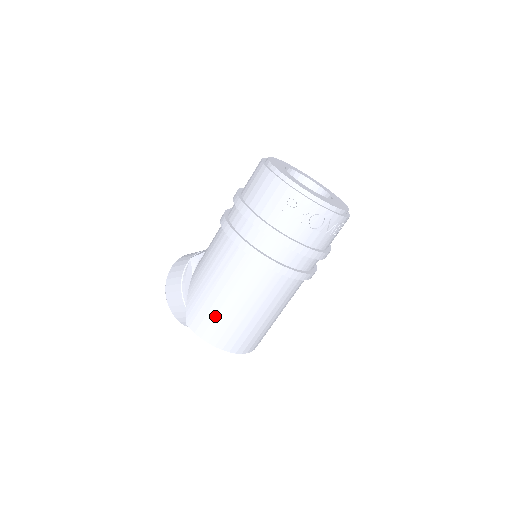
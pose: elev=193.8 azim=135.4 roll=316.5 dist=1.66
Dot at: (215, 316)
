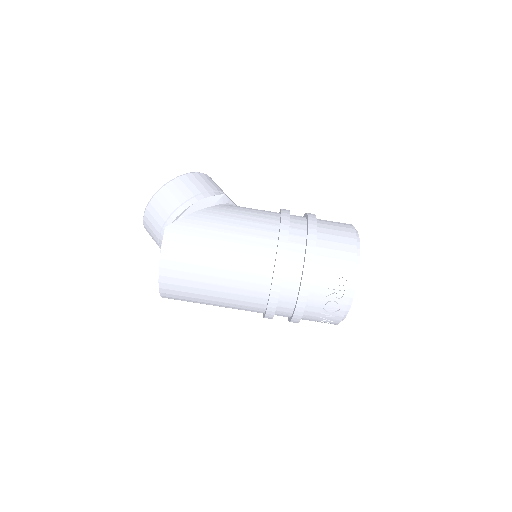
Dot at: (194, 254)
